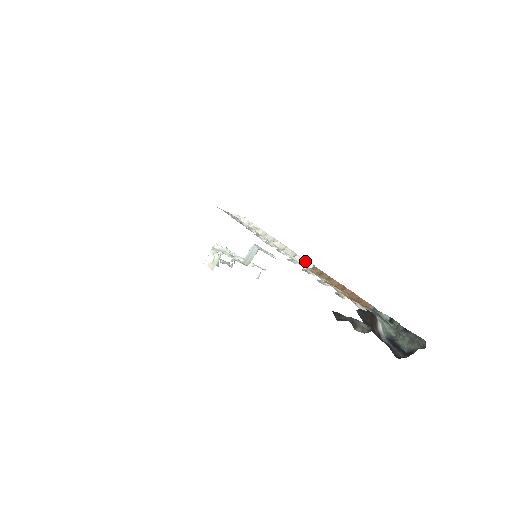
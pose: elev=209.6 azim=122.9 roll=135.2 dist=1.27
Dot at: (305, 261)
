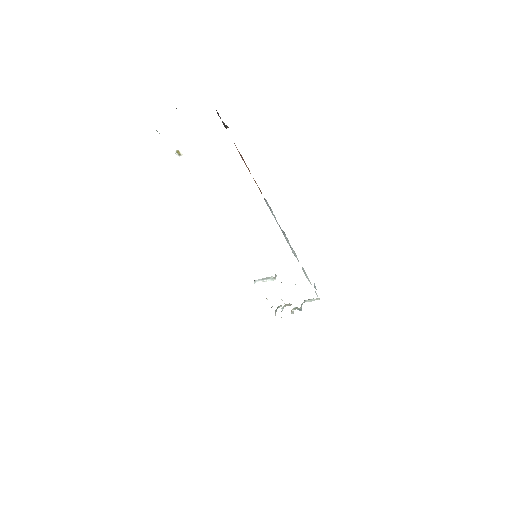
Dot at: occluded
